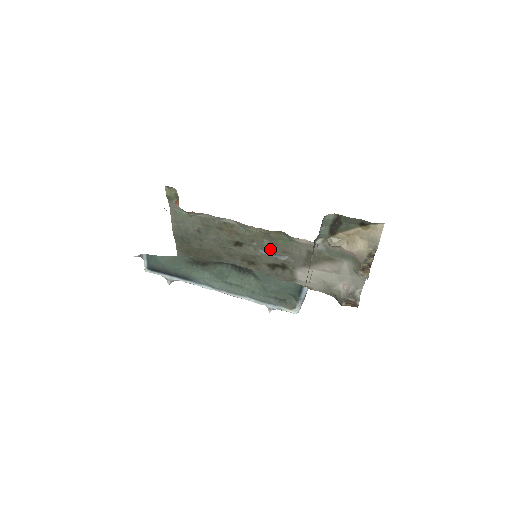
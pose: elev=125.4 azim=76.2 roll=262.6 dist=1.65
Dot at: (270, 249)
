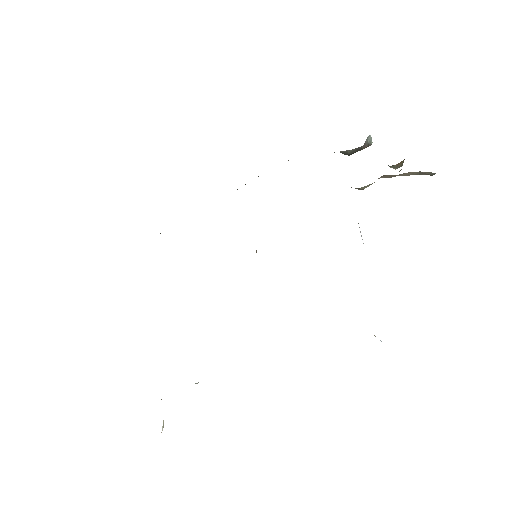
Dot at: occluded
